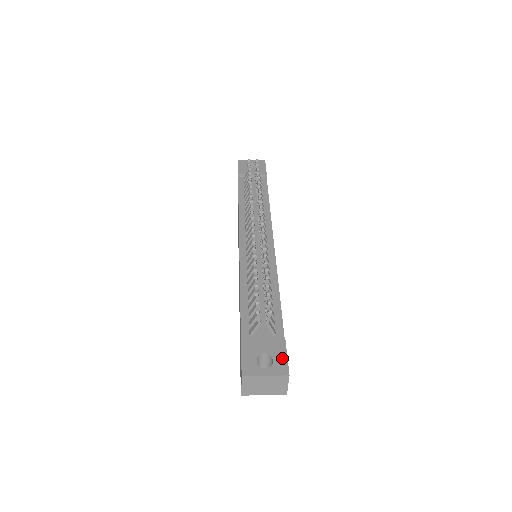
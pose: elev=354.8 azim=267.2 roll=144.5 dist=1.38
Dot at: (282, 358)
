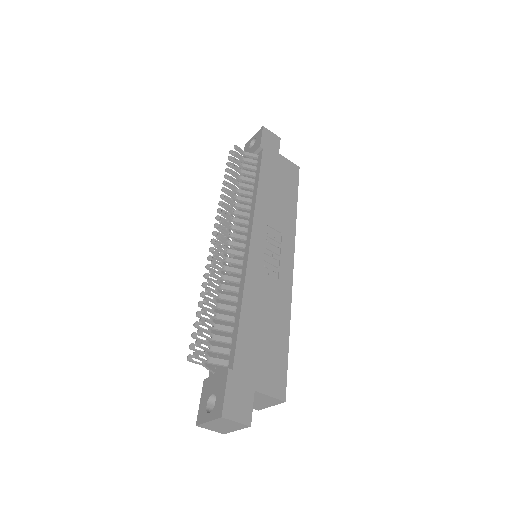
Dot at: (221, 397)
